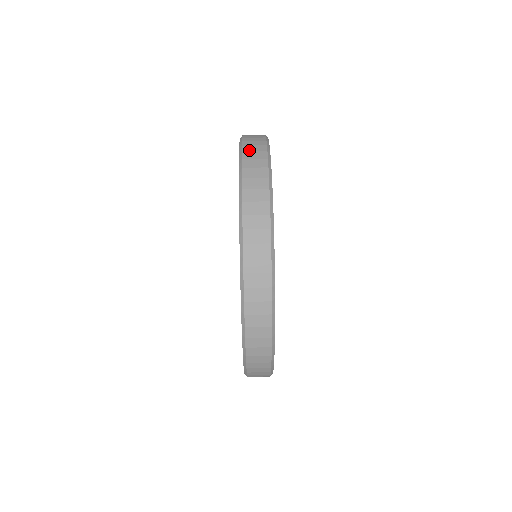
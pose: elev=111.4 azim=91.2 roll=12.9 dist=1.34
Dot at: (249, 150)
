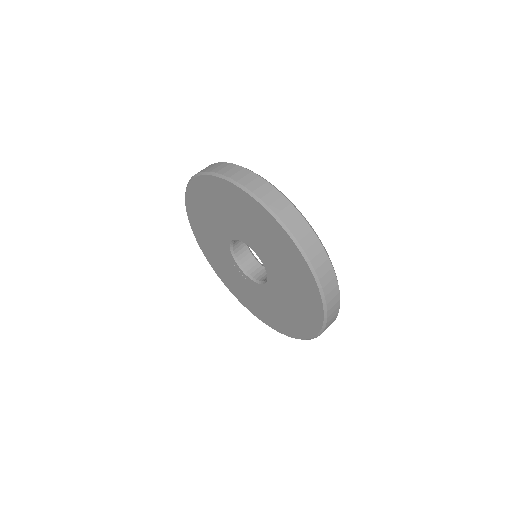
Dot at: (232, 174)
